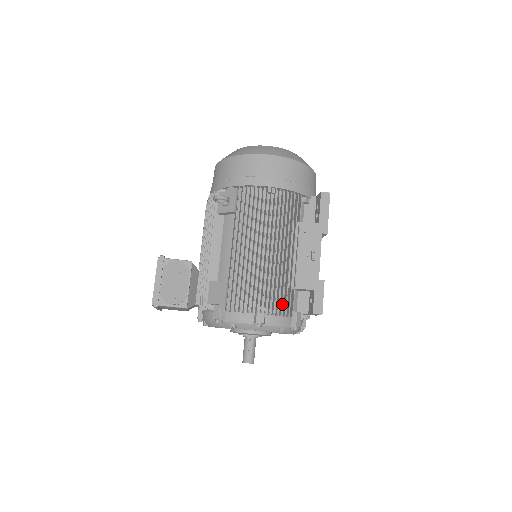
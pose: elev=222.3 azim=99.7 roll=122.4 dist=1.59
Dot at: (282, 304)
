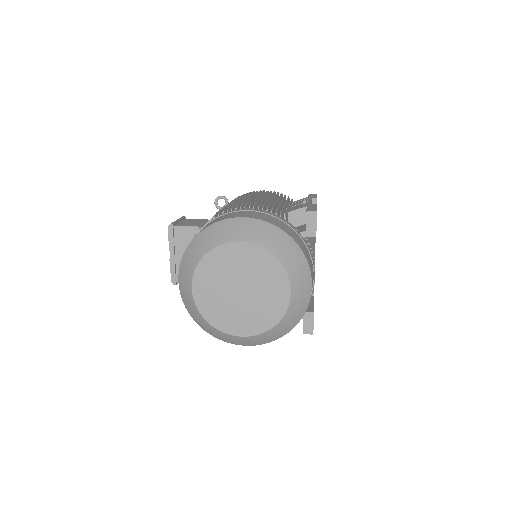
Dot at: occluded
